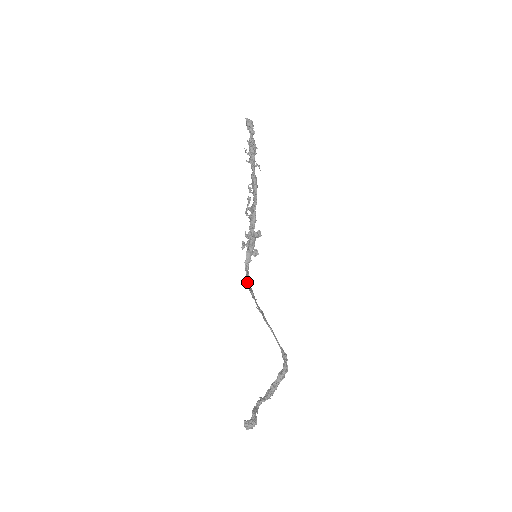
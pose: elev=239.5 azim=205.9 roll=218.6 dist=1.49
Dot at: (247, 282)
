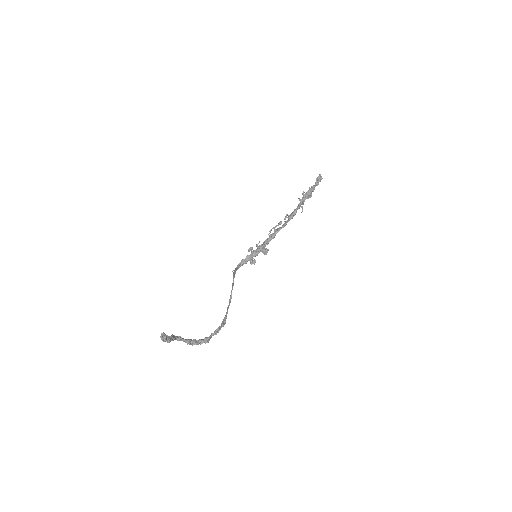
Dot at: occluded
